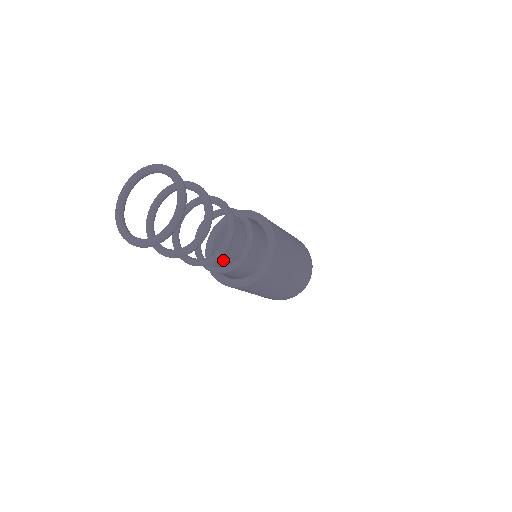
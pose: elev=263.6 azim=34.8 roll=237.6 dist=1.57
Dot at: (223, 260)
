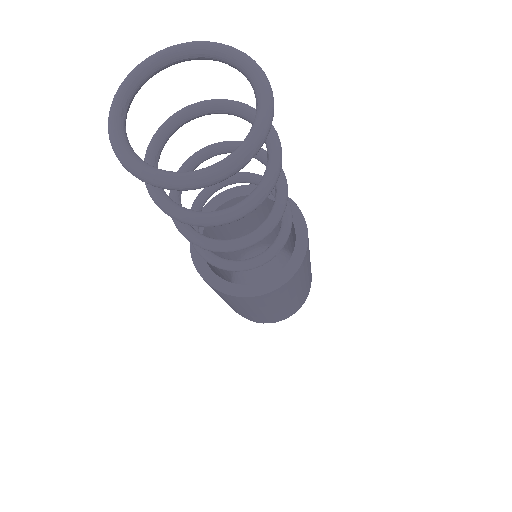
Dot at: (212, 267)
